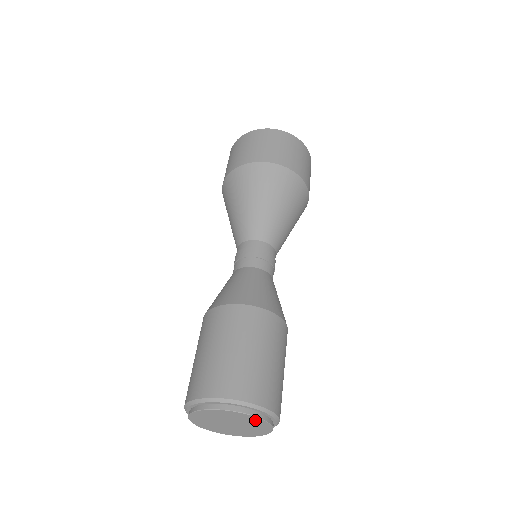
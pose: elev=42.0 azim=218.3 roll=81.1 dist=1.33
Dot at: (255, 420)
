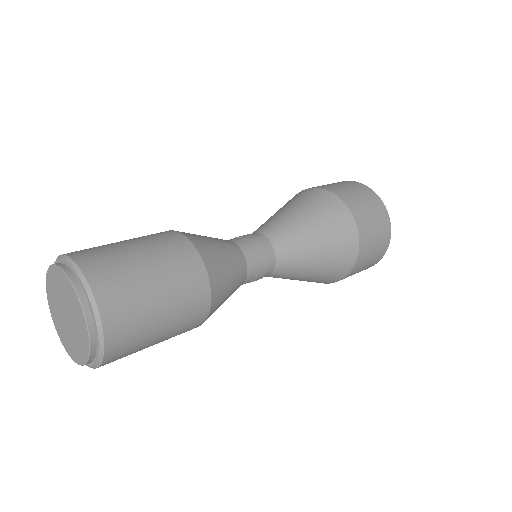
Dot at: (81, 318)
